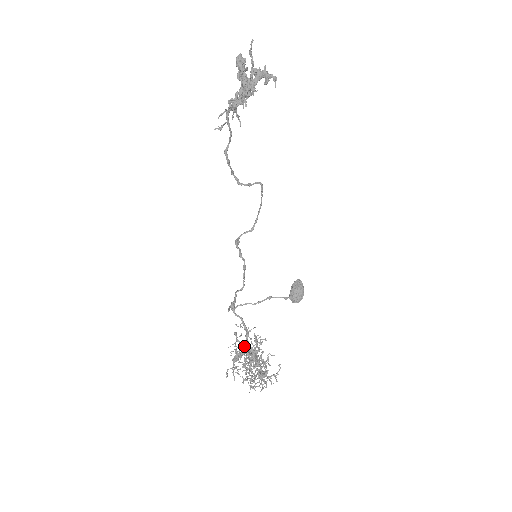
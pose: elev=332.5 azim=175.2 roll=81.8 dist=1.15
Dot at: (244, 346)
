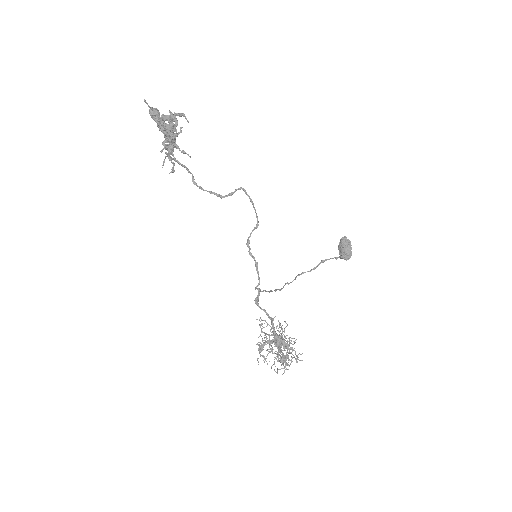
Dot at: occluded
